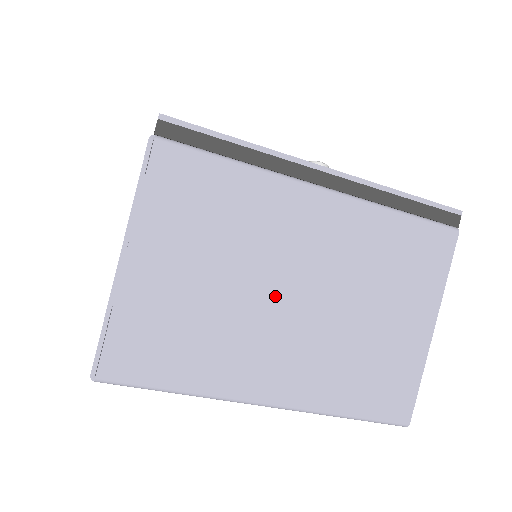
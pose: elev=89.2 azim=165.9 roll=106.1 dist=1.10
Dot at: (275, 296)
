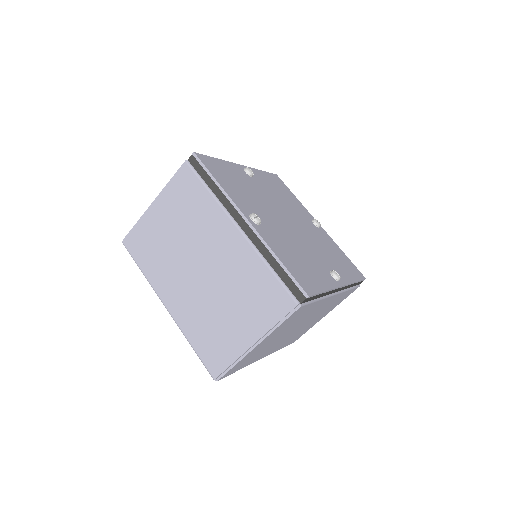
Dot at: (291, 331)
